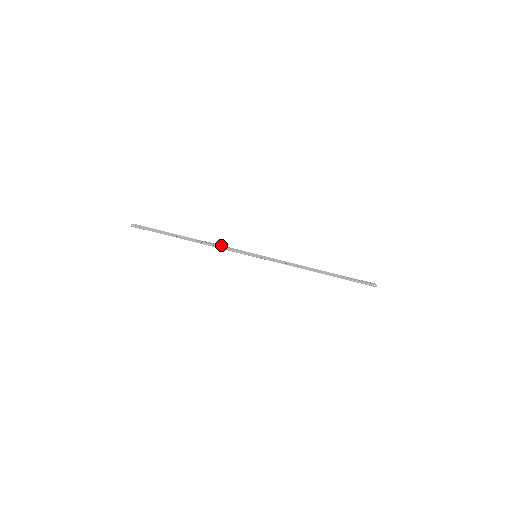
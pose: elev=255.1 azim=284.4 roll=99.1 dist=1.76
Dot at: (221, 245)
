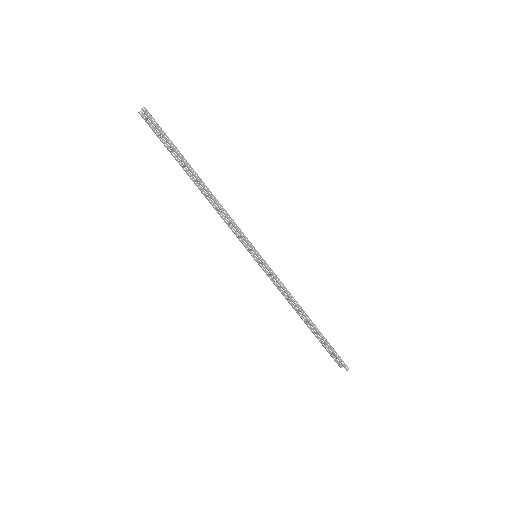
Dot at: occluded
